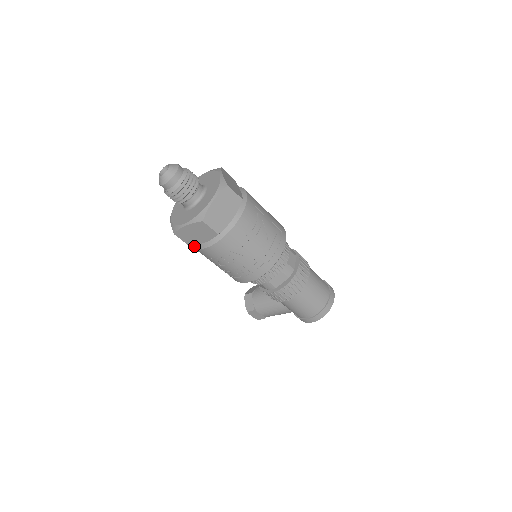
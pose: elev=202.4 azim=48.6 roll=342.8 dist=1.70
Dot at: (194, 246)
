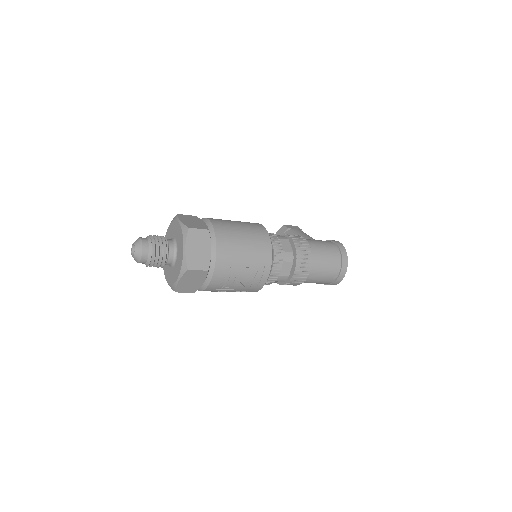
Dot at: occluded
